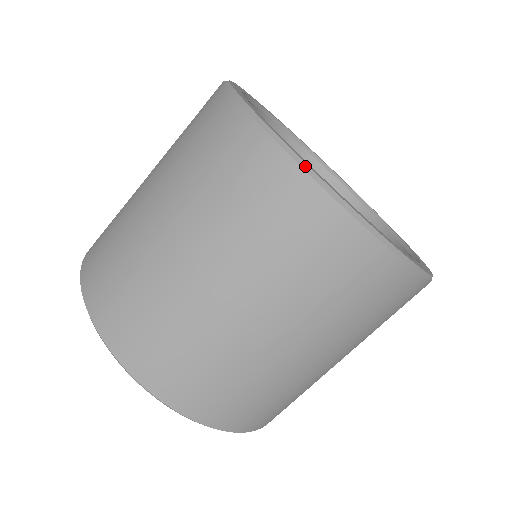
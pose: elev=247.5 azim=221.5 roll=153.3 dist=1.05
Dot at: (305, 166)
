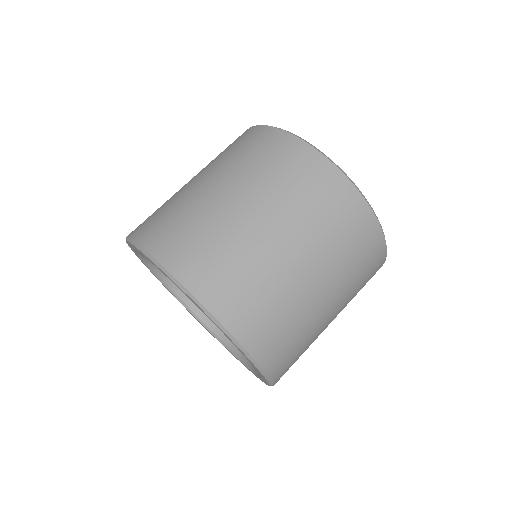
Dot at: (361, 192)
